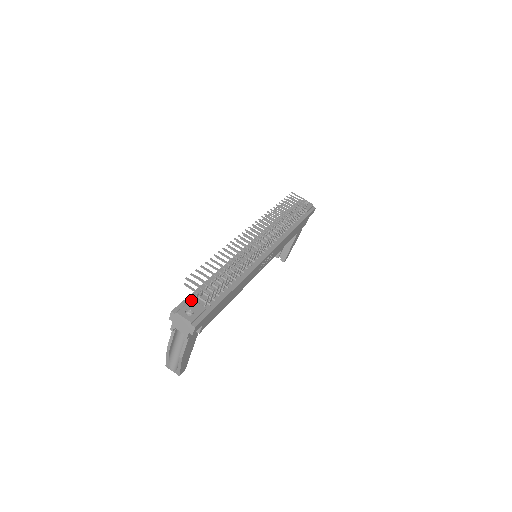
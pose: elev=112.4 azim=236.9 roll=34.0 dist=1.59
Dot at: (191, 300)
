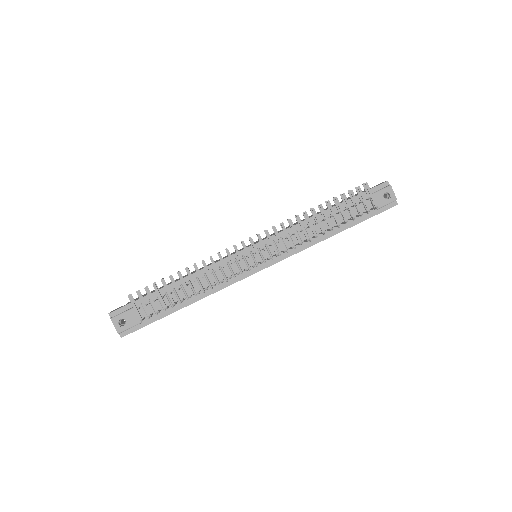
Dot at: (132, 309)
